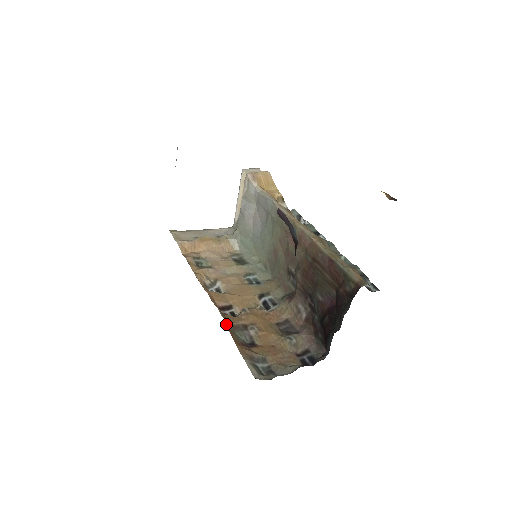
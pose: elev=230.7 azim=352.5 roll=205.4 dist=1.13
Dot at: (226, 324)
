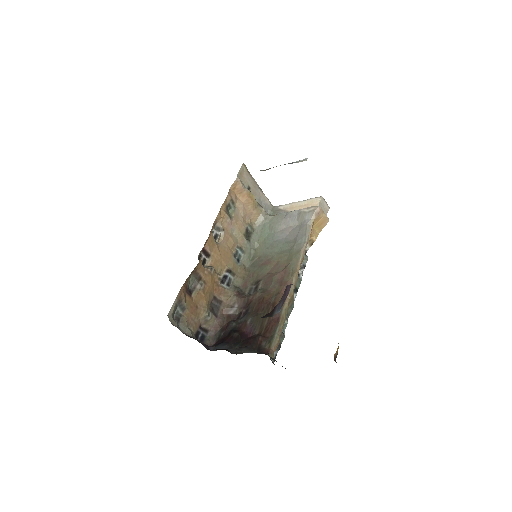
Dot at: occluded
